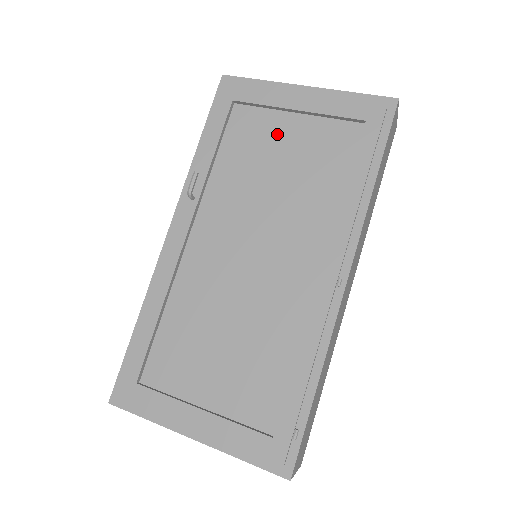
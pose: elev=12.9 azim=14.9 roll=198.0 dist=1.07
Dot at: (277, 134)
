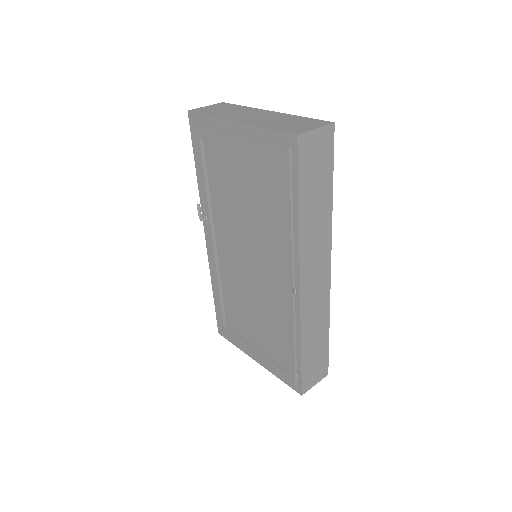
Dot at: (233, 167)
